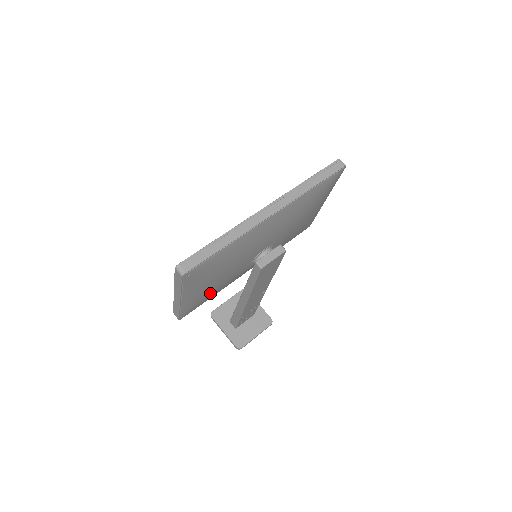
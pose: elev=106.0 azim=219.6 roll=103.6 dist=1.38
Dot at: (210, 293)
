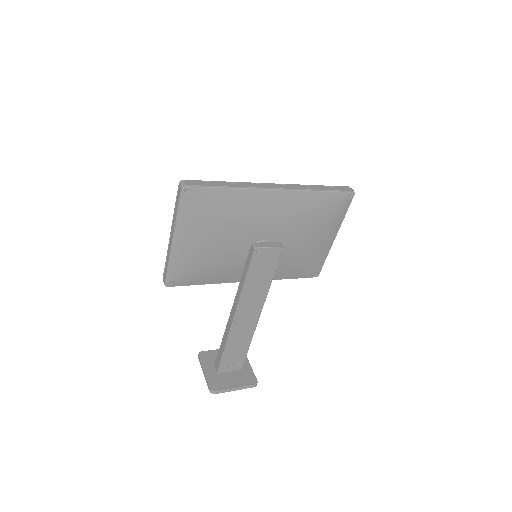
Dot at: (202, 261)
